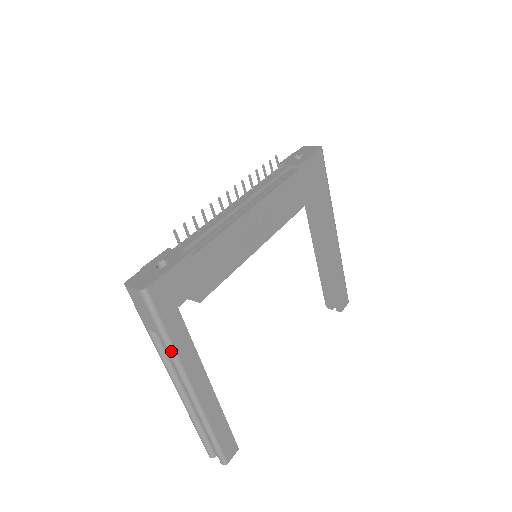
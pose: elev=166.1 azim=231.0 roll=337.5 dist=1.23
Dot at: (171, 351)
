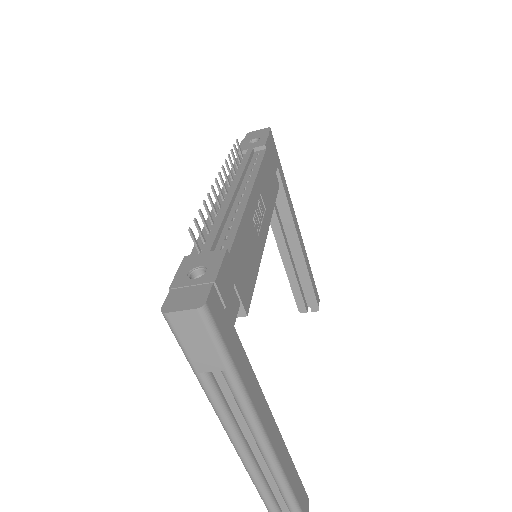
Dot at: (241, 390)
